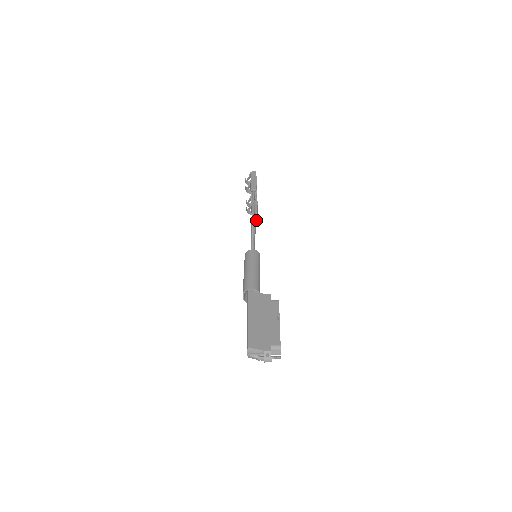
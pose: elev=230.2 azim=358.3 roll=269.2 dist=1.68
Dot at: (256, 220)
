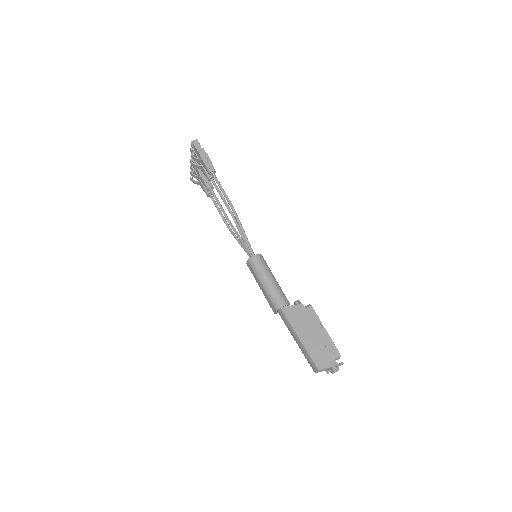
Dot at: occluded
